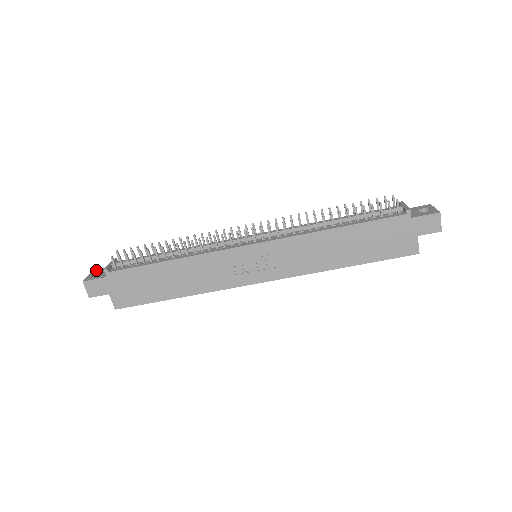
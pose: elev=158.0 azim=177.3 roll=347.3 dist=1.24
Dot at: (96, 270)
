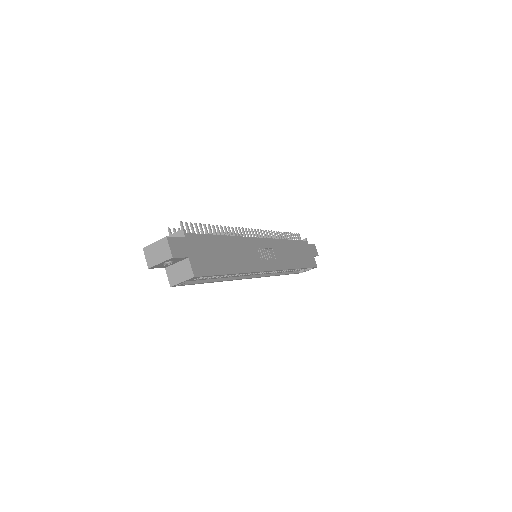
Dot at: (148, 247)
